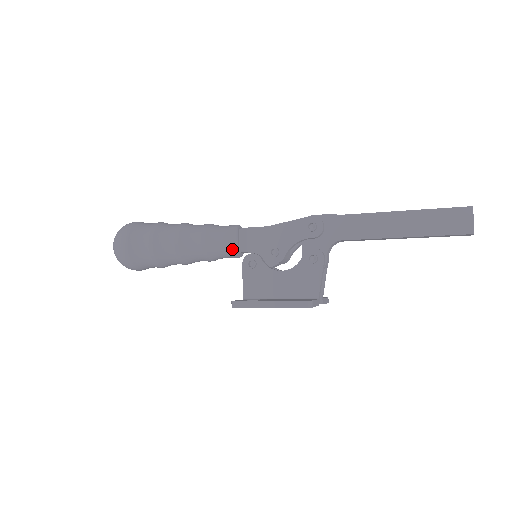
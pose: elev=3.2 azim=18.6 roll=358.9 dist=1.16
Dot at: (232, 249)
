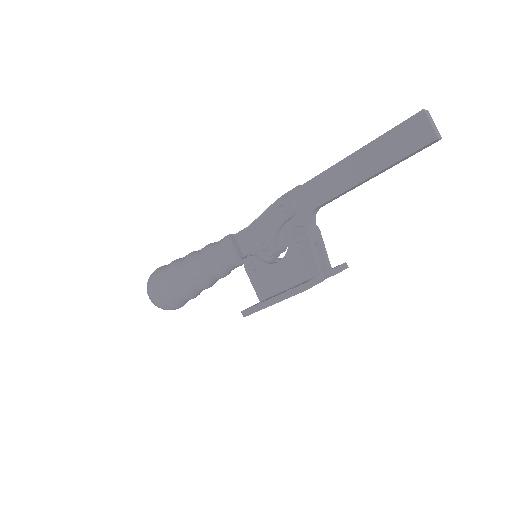
Dot at: (232, 260)
